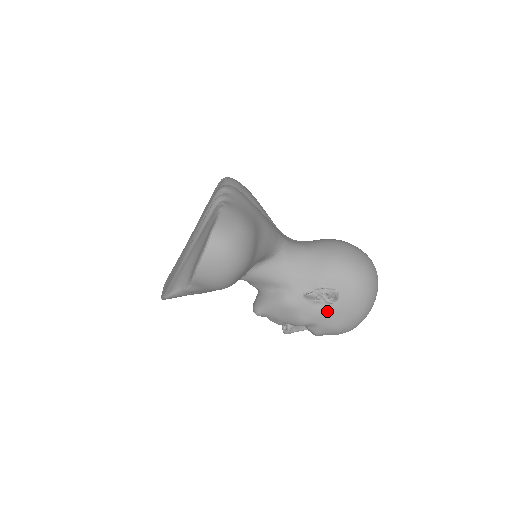
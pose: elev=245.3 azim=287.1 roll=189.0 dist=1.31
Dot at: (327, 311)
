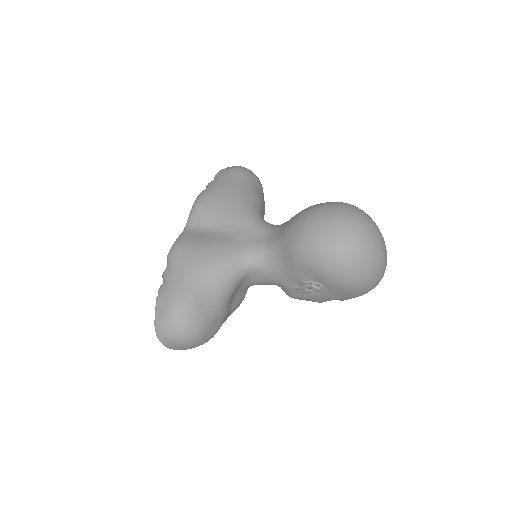
Dot at: (326, 294)
